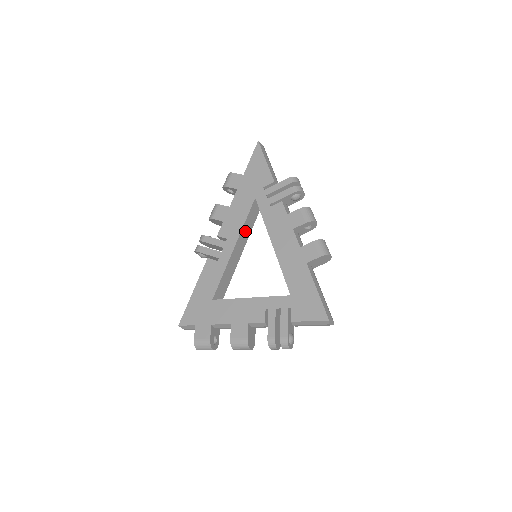
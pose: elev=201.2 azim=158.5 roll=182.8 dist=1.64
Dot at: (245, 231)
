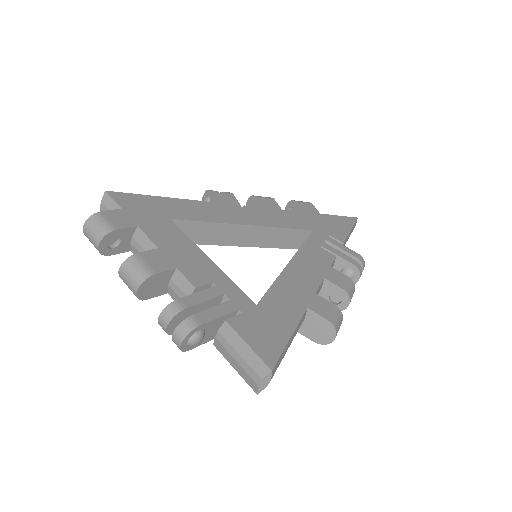
Dot at: (270, 235)
